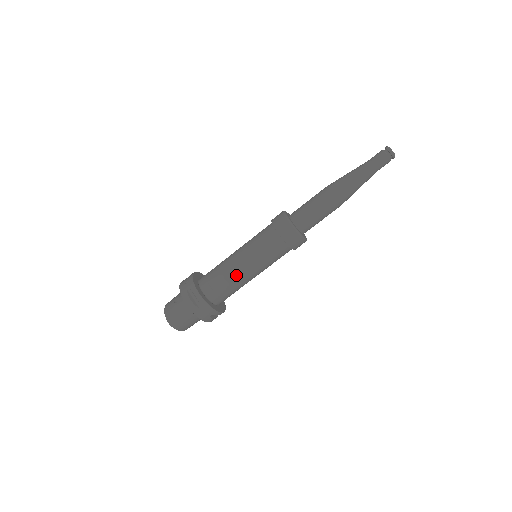
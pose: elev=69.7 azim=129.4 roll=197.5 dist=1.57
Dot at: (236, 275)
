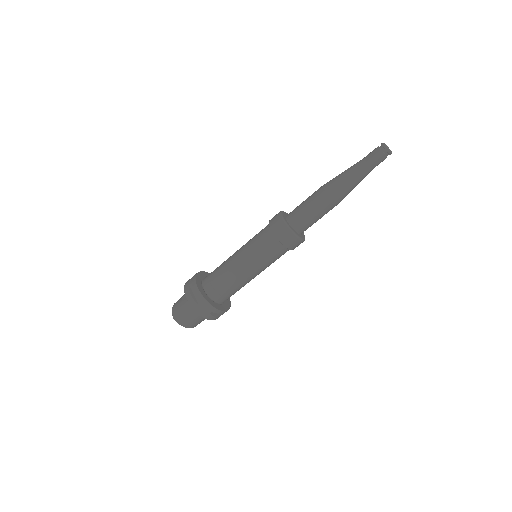
Dot at: (234, 273)
